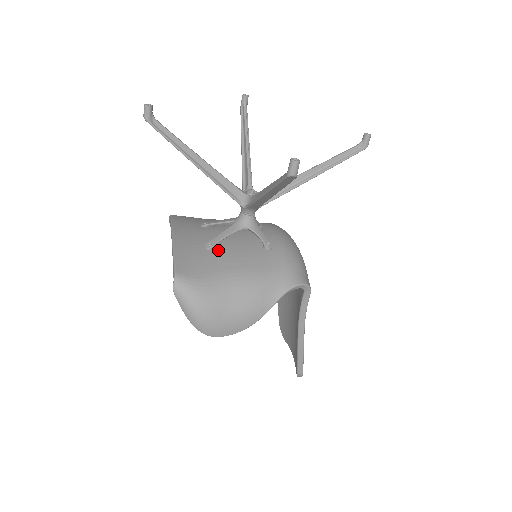
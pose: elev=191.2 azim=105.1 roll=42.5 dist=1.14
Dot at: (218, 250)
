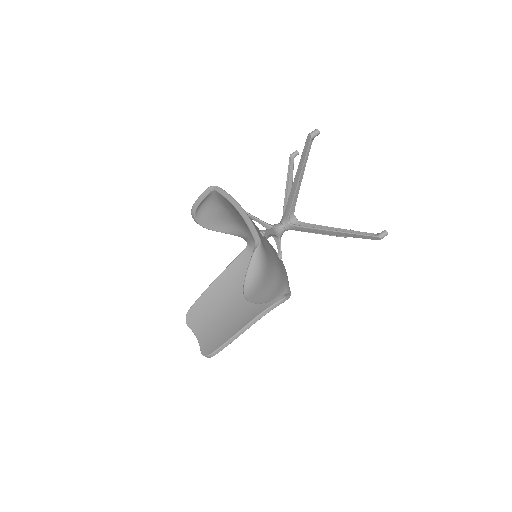
Dot at: (266, 240)
